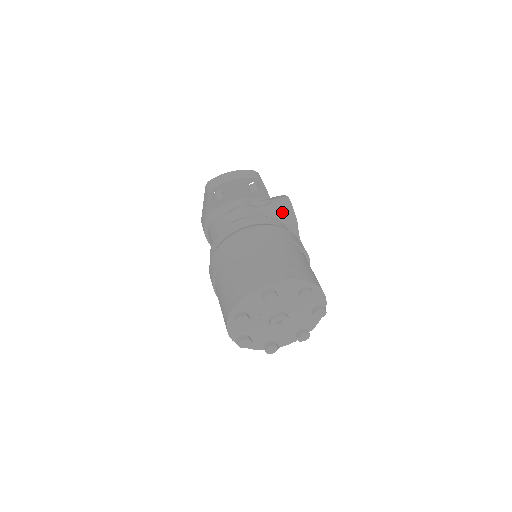
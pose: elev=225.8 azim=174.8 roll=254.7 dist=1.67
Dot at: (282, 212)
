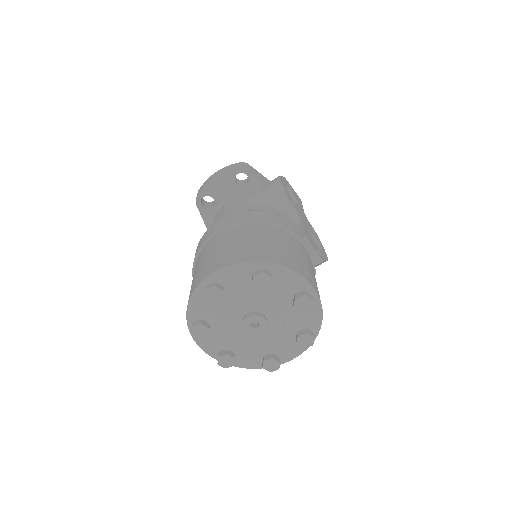
Dot at: (271, 195)
